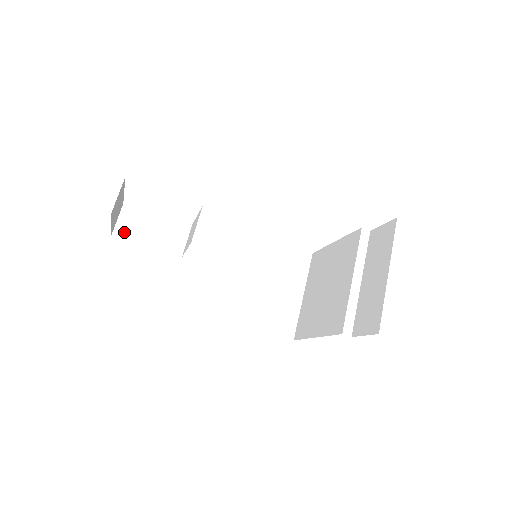
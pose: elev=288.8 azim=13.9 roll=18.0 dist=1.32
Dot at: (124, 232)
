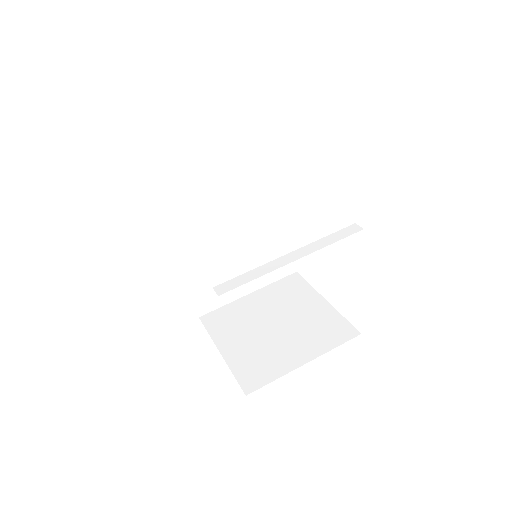
Dot at: occluded
